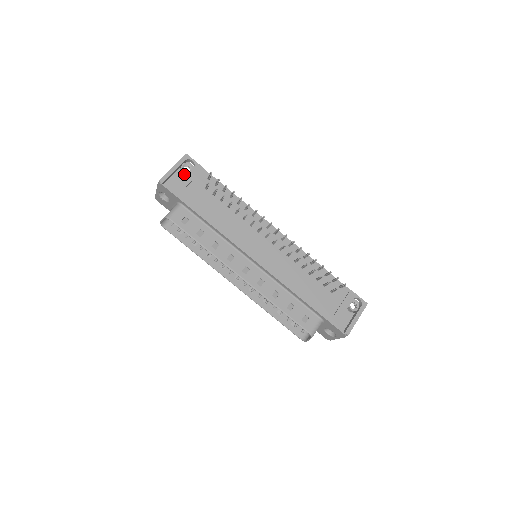
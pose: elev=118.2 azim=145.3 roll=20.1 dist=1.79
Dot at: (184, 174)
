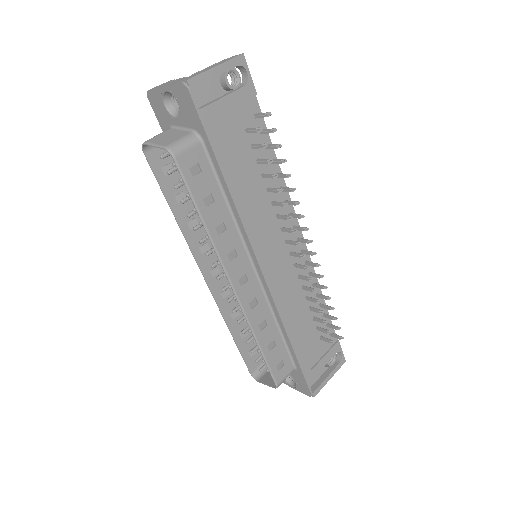
Dot at: (222, 85)
